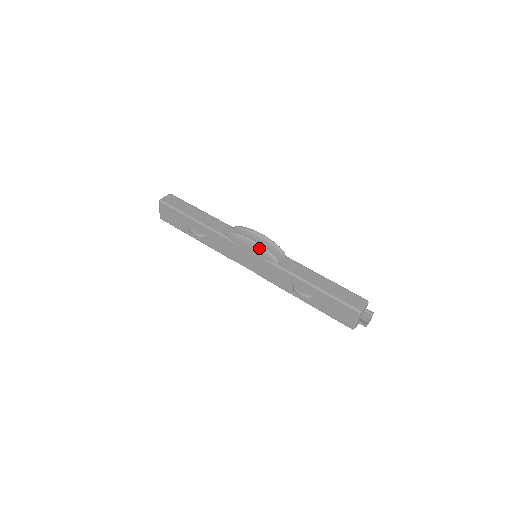
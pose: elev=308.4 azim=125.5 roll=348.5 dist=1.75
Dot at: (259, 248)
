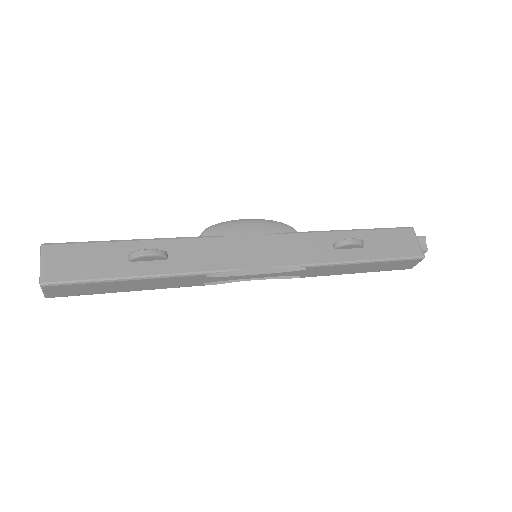
Dot at: (263, 222)
